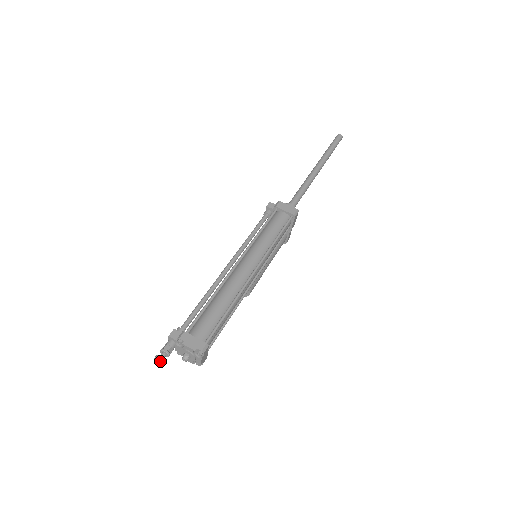
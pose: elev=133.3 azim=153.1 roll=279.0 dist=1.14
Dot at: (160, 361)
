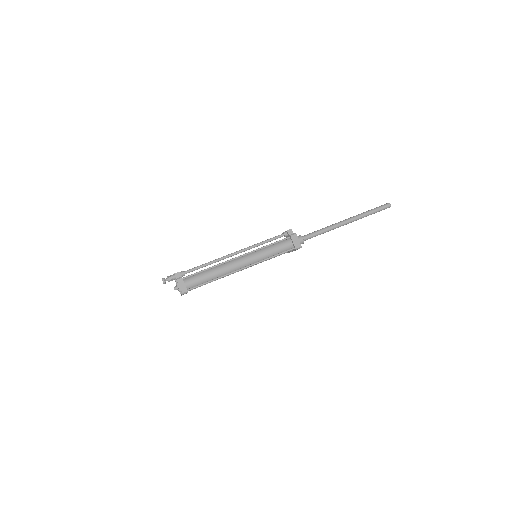
Dot at: (163, 282)
